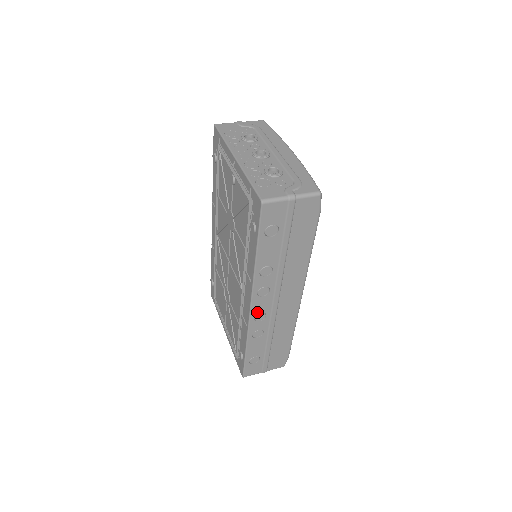
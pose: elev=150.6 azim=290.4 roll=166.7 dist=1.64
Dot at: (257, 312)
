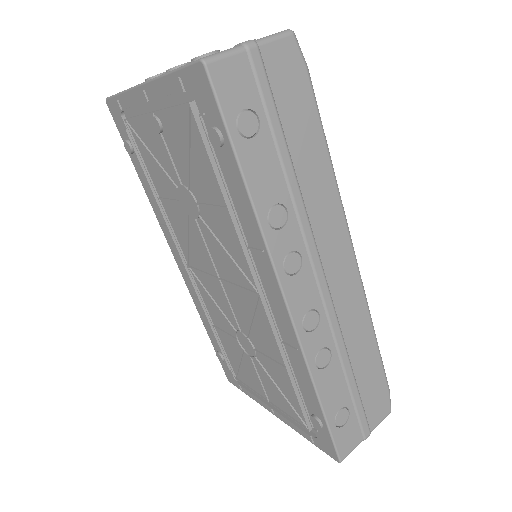
Dot at: (301, 312)
